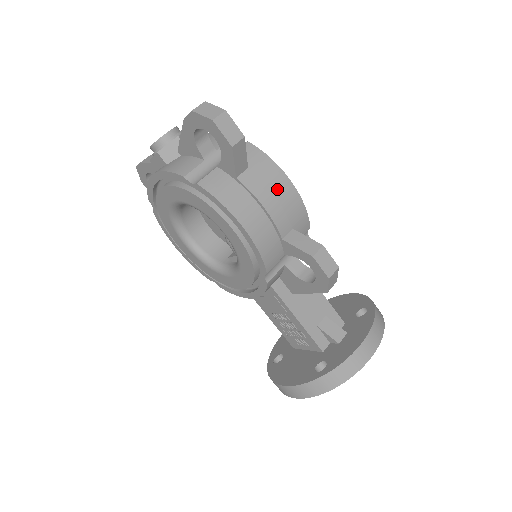
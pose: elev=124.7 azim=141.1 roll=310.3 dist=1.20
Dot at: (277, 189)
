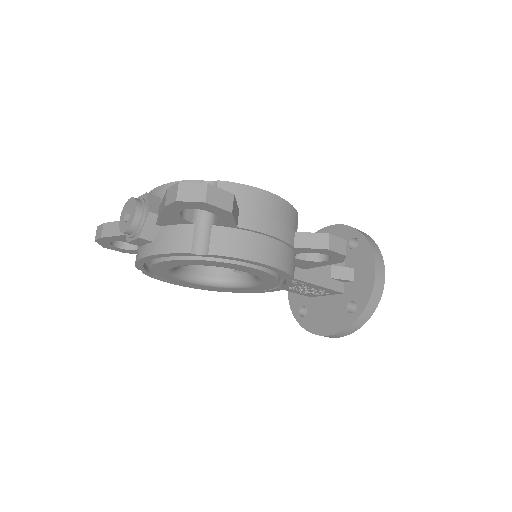
Dot at: (269, 210)
